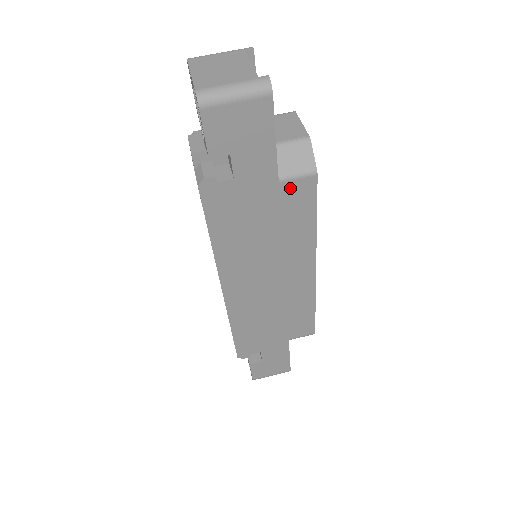
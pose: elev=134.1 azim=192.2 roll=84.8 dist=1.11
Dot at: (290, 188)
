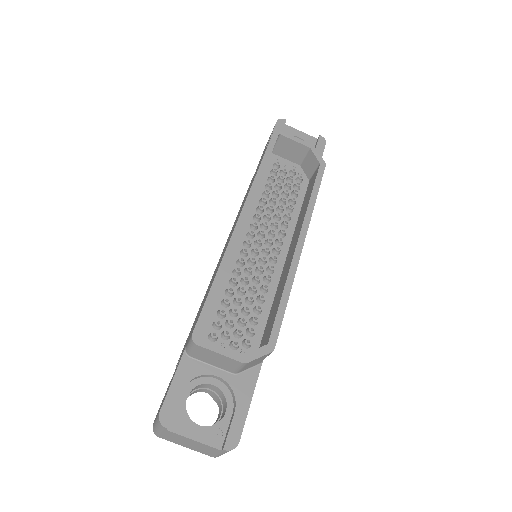
Dot at: occluded
